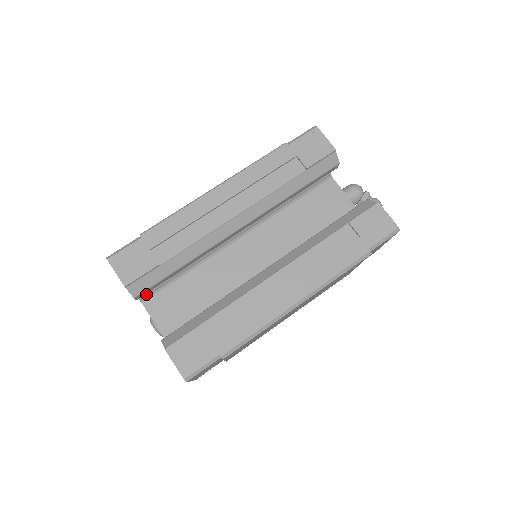
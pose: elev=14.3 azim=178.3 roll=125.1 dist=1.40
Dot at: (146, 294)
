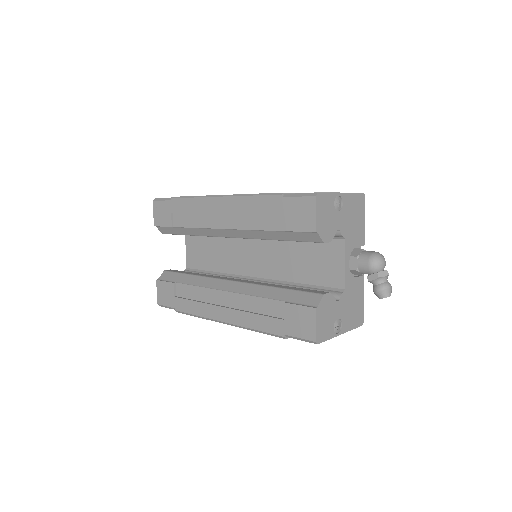
Dot at: occluded
